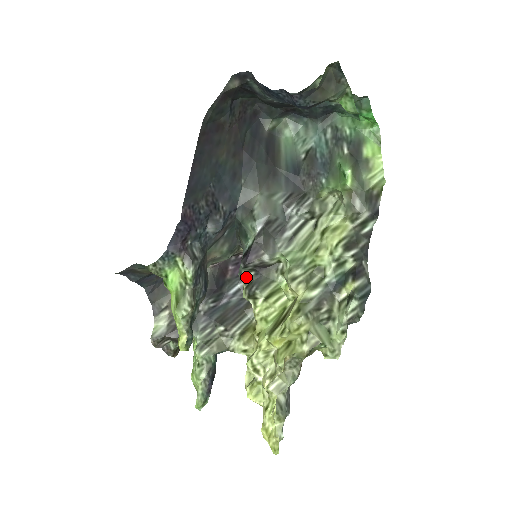
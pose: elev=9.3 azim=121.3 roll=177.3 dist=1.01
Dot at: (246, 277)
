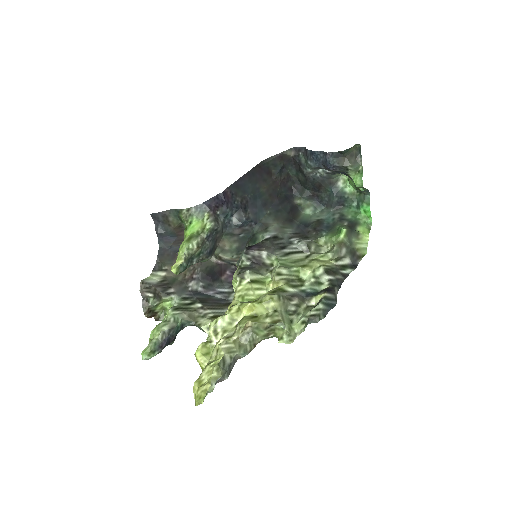
Dot at: (242, 263)
